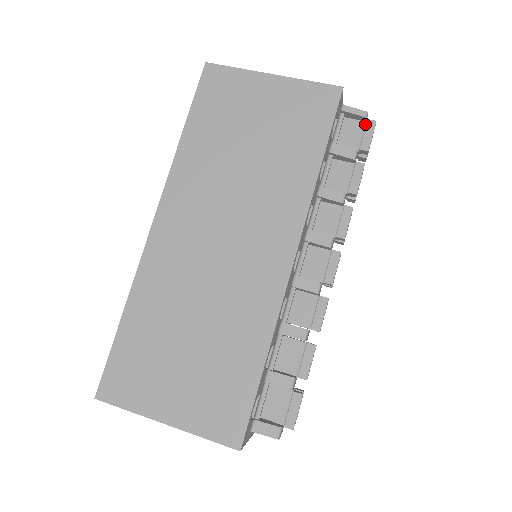
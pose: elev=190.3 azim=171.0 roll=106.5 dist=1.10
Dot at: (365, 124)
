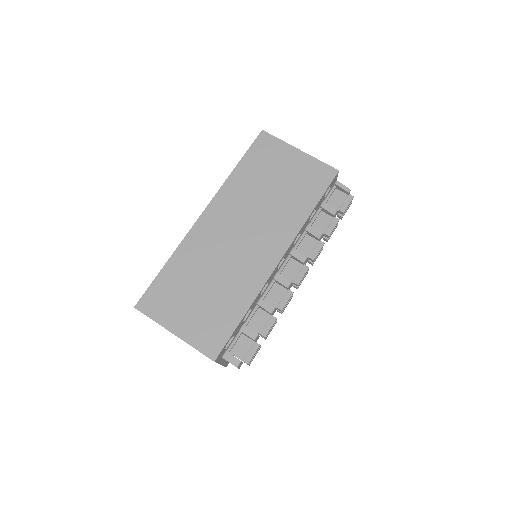
Dot at: (347, 196)
